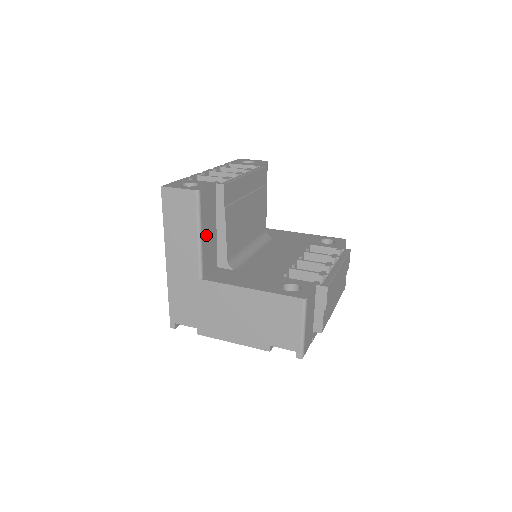
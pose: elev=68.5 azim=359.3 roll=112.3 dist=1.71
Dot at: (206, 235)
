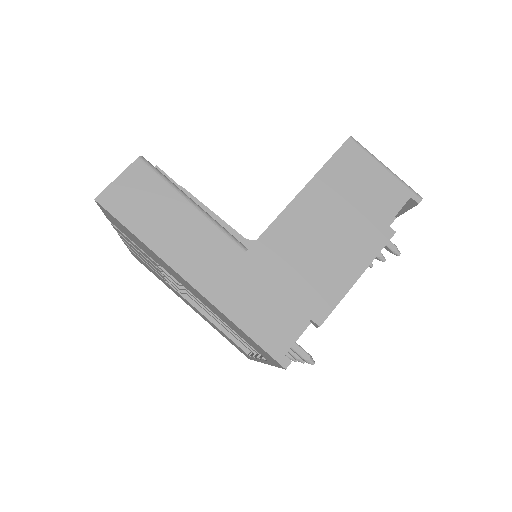
Dot at: occluded
